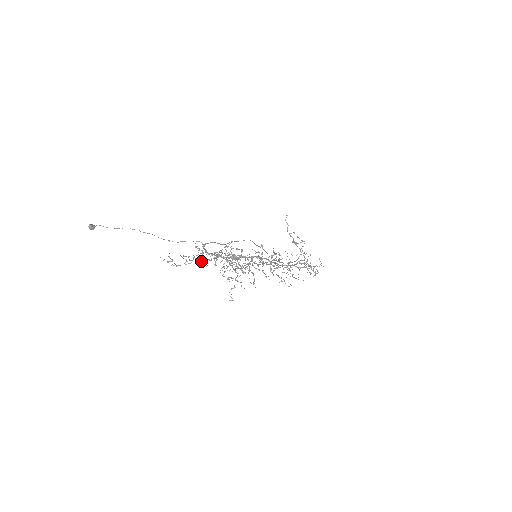
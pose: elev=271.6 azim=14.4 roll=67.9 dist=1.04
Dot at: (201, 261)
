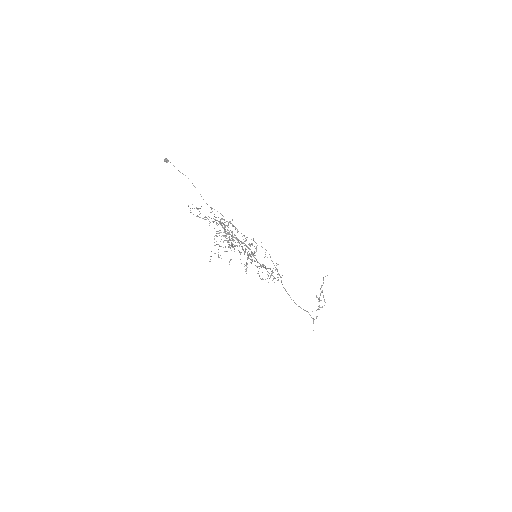
Dot at: occluded
